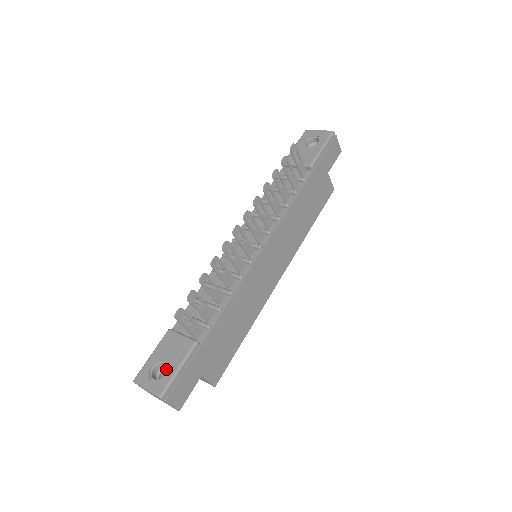
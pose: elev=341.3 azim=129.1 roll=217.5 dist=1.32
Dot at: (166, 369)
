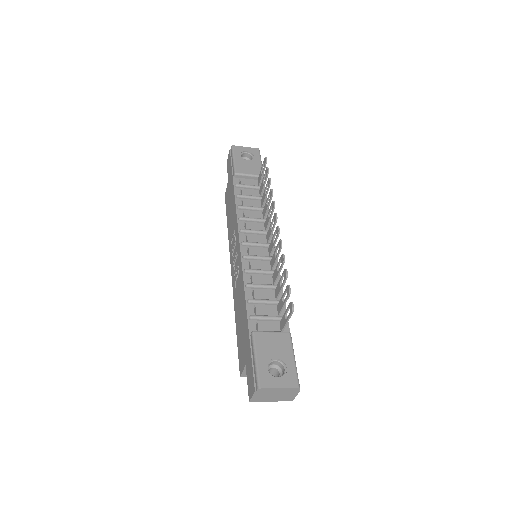
Dot at: (271, 368)
